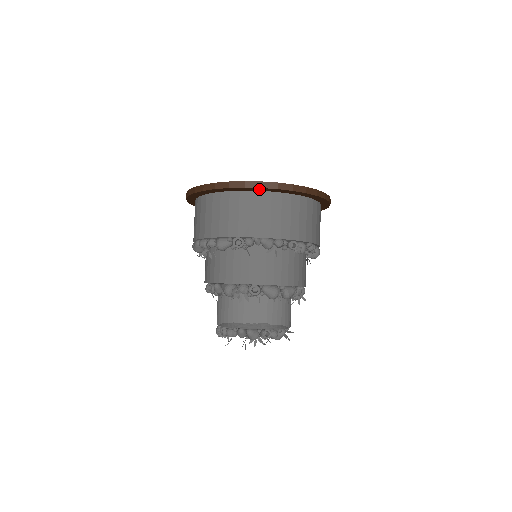
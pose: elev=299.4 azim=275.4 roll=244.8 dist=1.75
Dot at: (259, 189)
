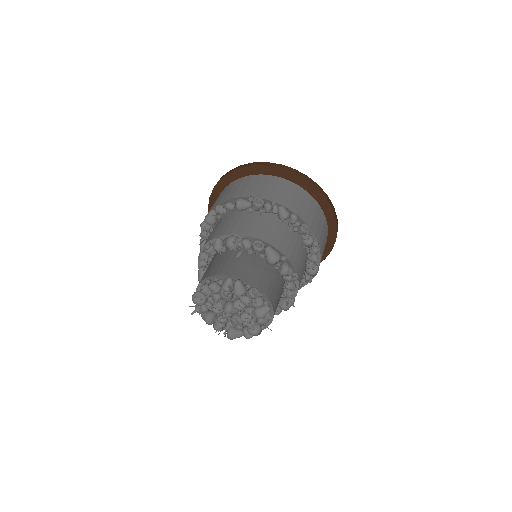
Dot at: (290, 176)
